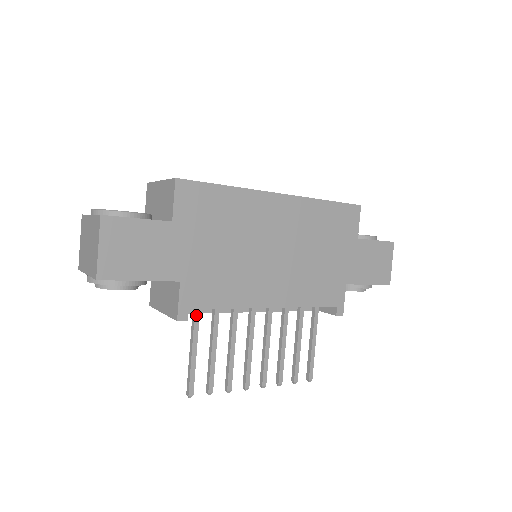
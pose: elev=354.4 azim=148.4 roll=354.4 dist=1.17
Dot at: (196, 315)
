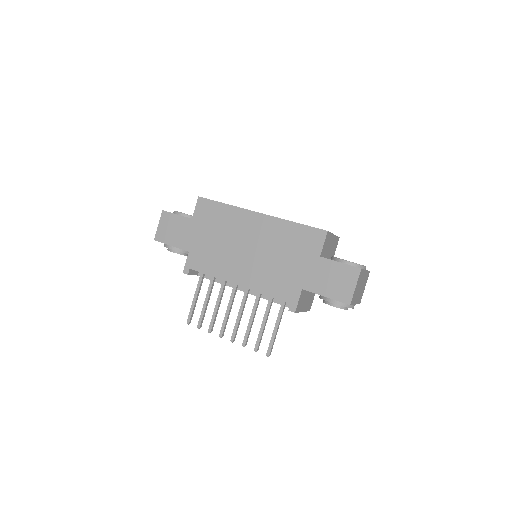
Dot at: (201, 277)
